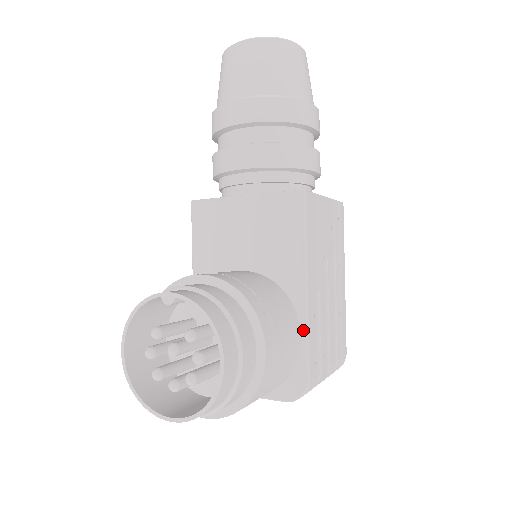
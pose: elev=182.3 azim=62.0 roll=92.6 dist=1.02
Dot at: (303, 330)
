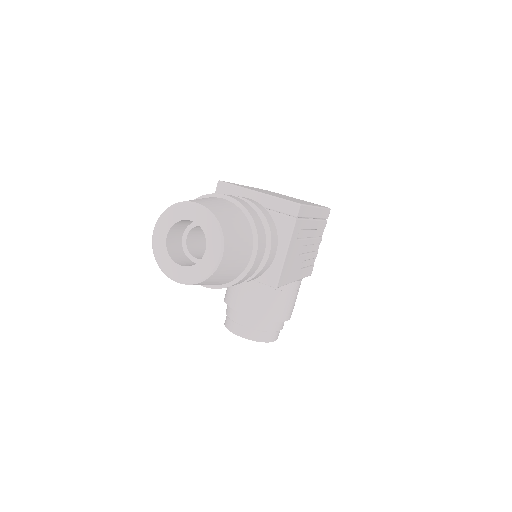
Dot at: occluded
